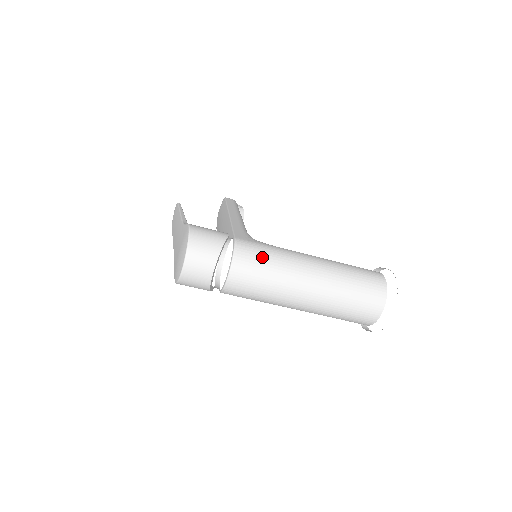
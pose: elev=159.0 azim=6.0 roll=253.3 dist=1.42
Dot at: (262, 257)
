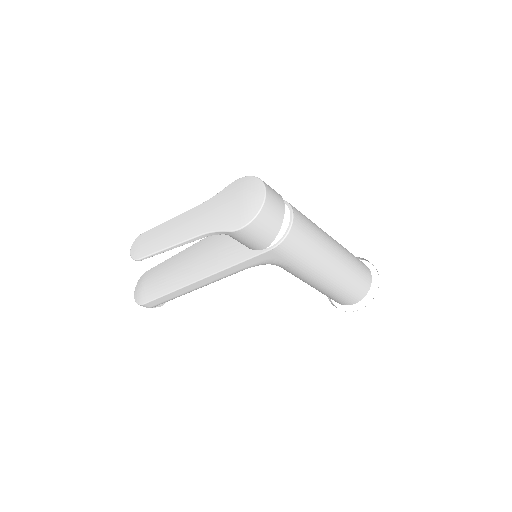
Dot at: occluded
